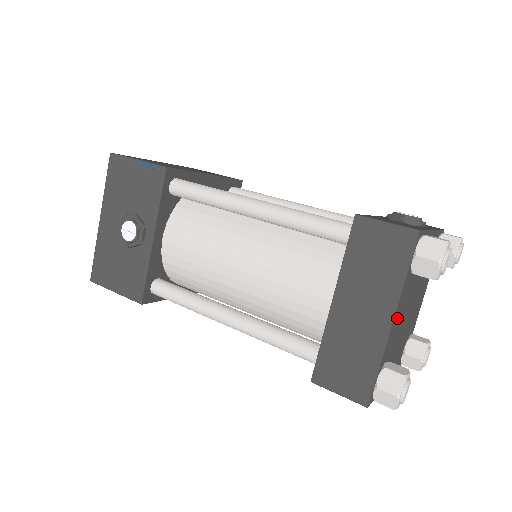
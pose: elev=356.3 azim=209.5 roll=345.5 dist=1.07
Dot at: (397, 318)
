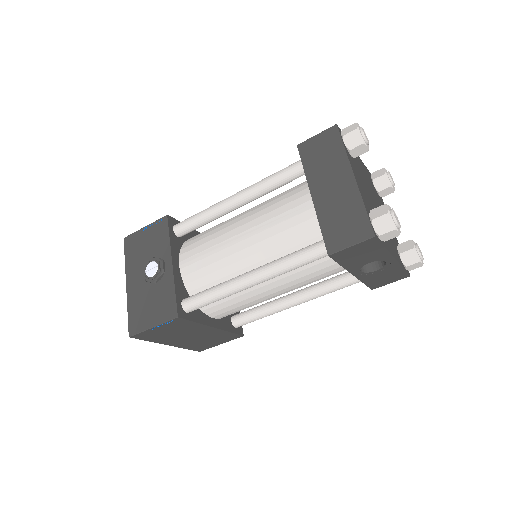
Dot at: (359, 182)
